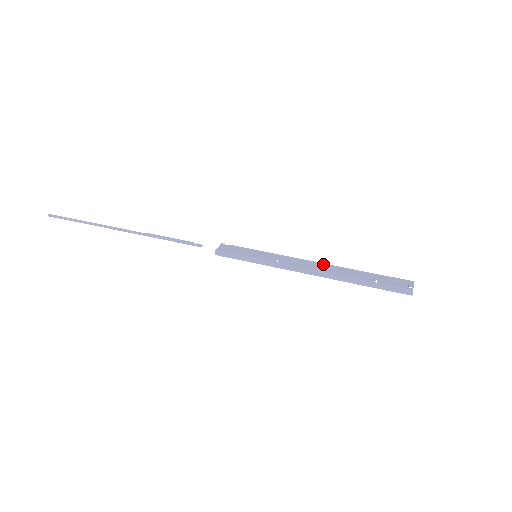
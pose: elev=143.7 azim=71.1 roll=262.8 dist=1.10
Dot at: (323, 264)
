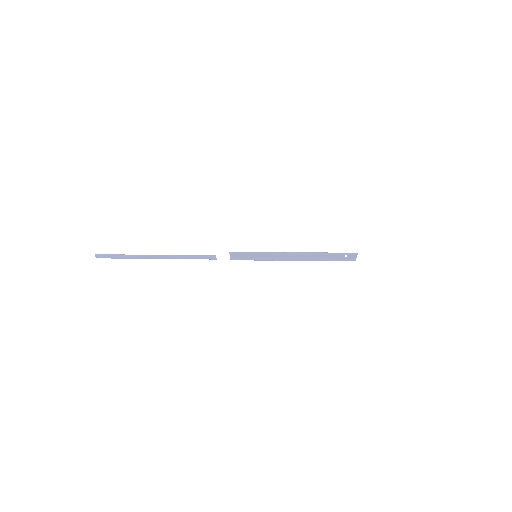
Dot at: (300, 257)
